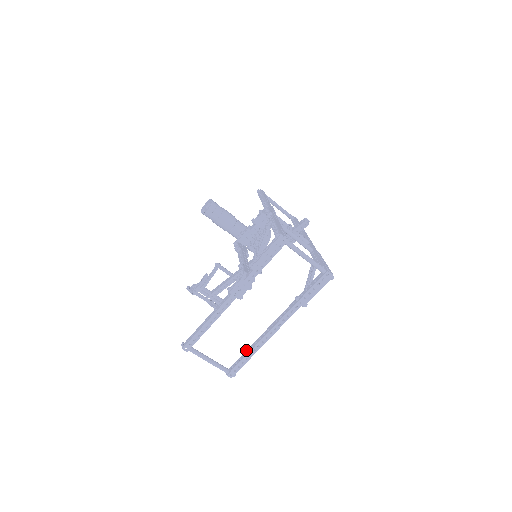
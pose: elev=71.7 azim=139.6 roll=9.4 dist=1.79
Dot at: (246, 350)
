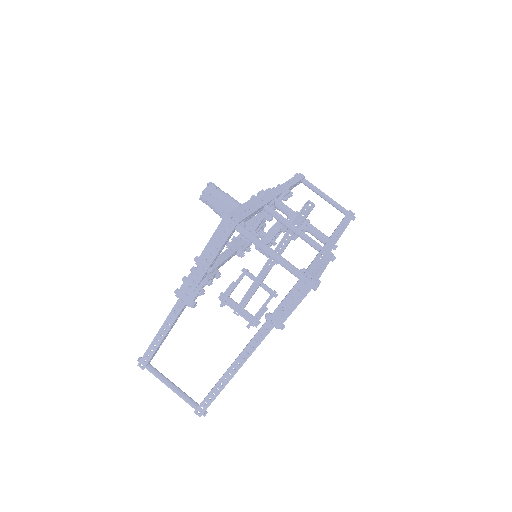
Dot at: occluded
